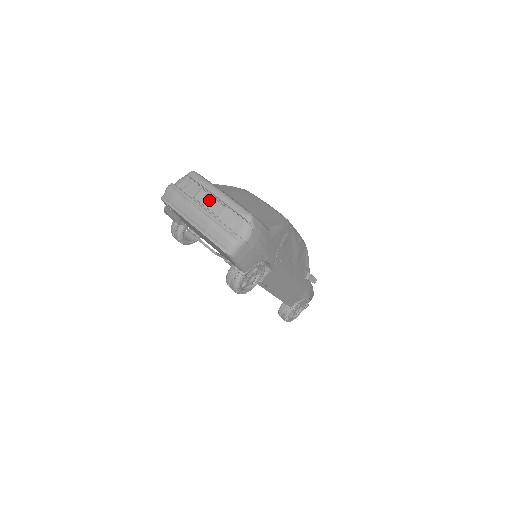
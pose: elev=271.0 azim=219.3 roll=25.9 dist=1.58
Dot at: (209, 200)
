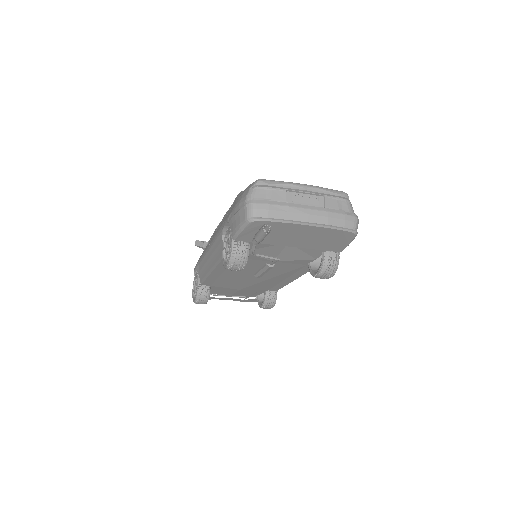
Dot at: (303, 197)
